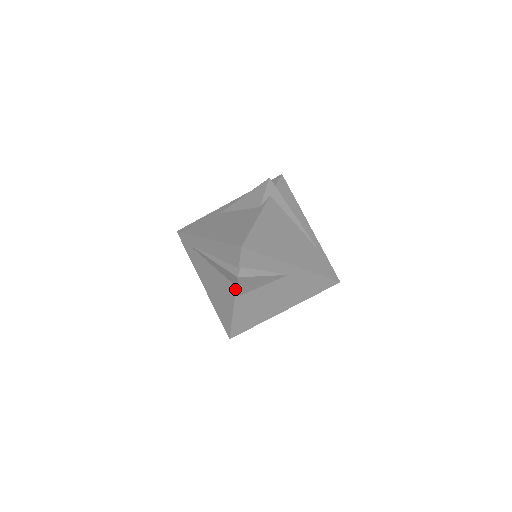
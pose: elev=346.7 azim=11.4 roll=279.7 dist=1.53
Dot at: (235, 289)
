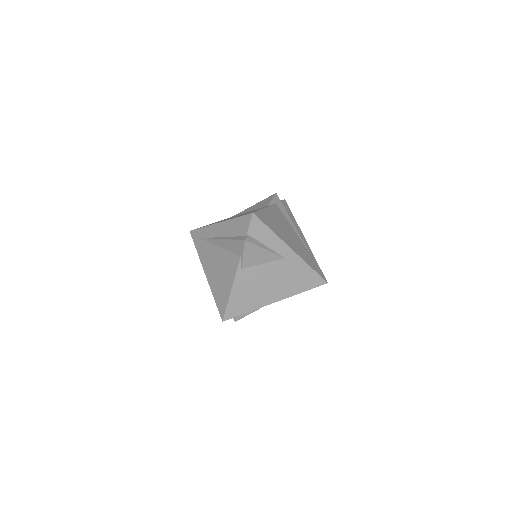
Dot at: (239, 260)
